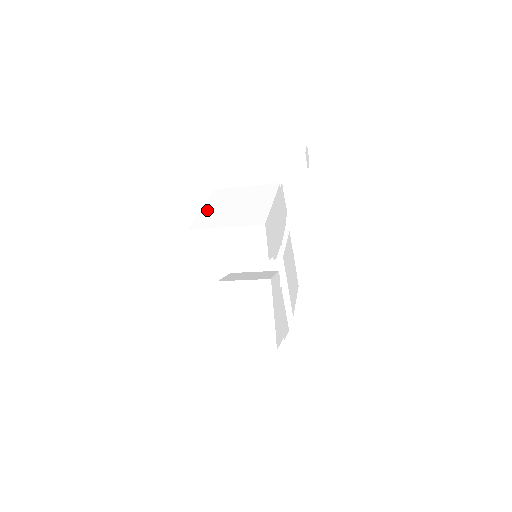
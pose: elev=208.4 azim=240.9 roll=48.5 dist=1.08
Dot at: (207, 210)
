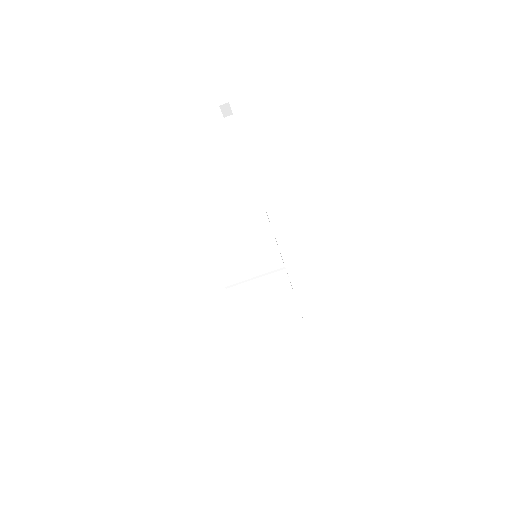
Dot at: (223, 256)
